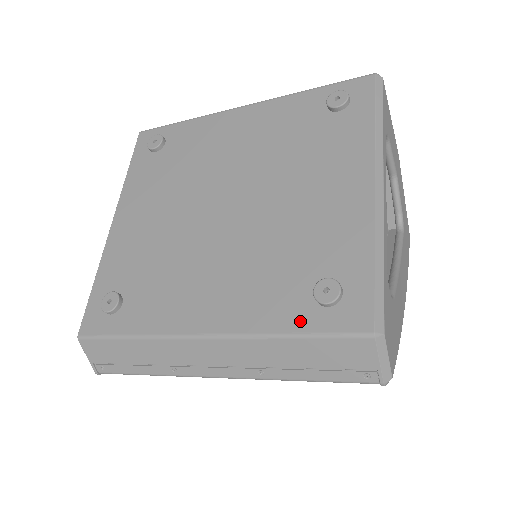
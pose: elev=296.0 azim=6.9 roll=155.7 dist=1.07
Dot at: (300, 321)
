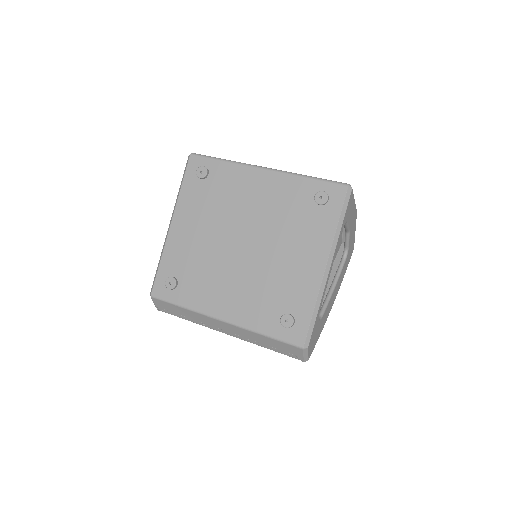
Dot at: (271, 330)
